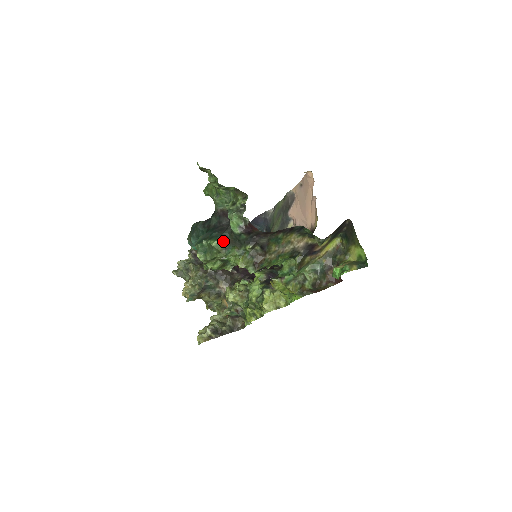
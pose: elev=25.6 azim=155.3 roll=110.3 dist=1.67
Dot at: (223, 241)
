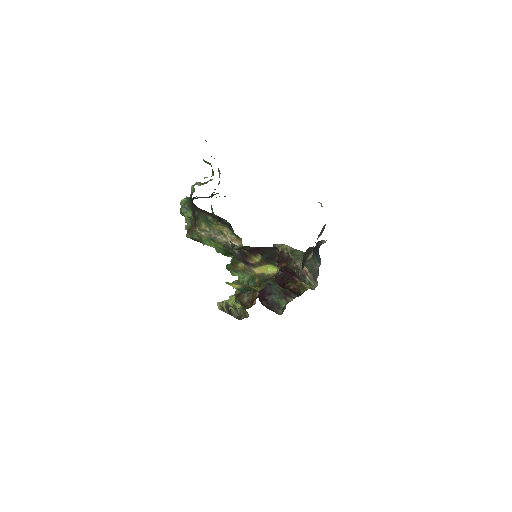
Dot at: (188, 202)
